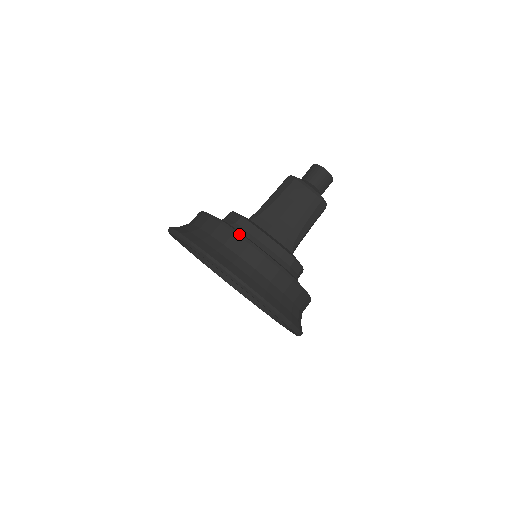
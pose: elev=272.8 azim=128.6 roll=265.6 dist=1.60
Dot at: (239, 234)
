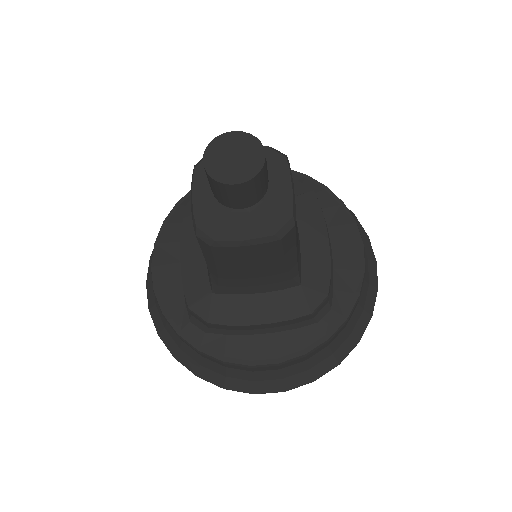
Dot at: (229, 364)
